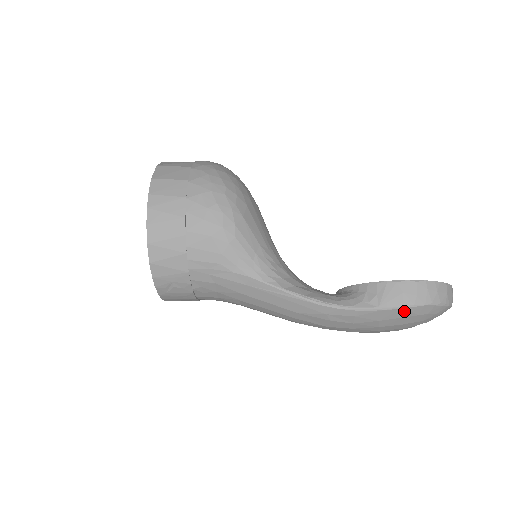
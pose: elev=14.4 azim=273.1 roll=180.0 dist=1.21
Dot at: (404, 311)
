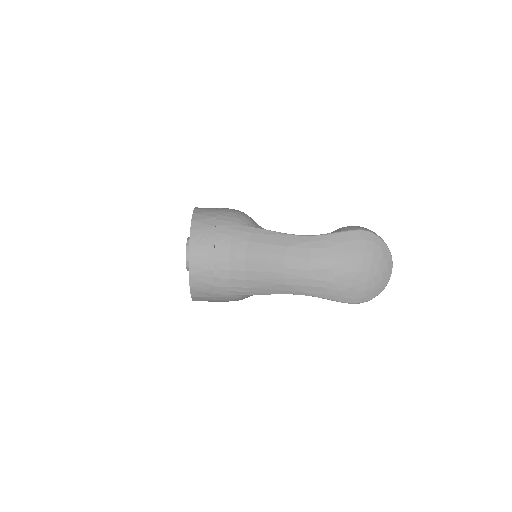
Dot at: (356, 234)
